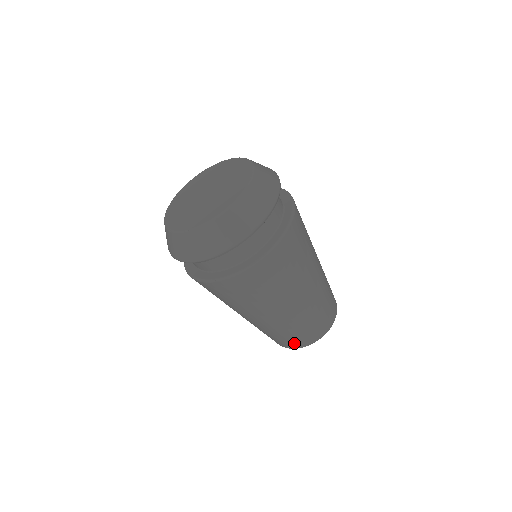
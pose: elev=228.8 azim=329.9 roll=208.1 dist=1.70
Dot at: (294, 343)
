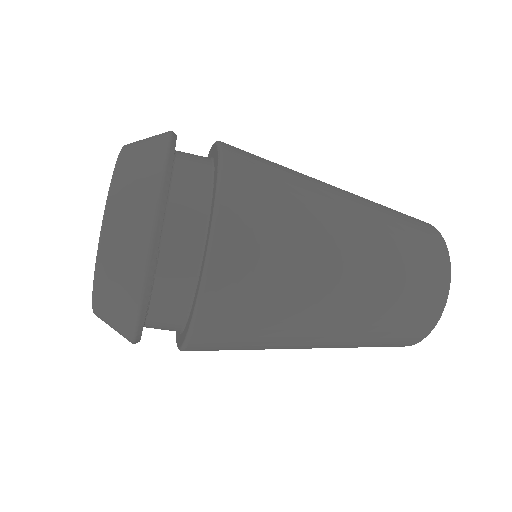
Dot at: (411, 334)
